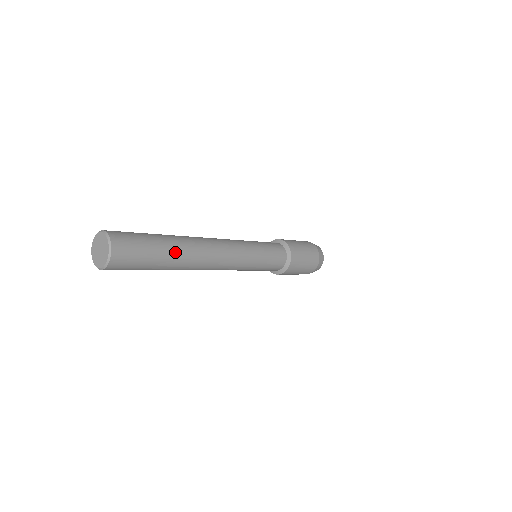
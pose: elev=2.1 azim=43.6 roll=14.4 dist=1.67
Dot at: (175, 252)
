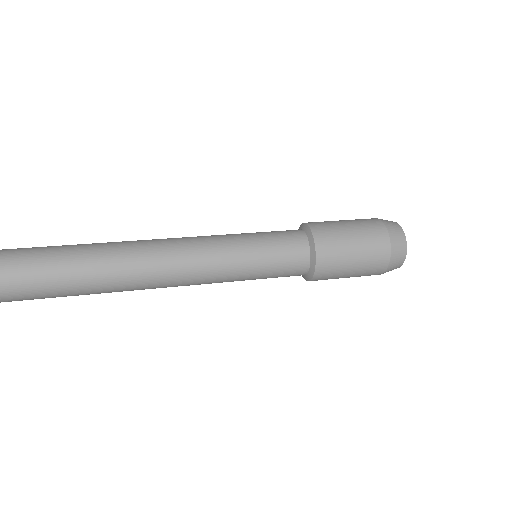
Dot at: (65, 270)
